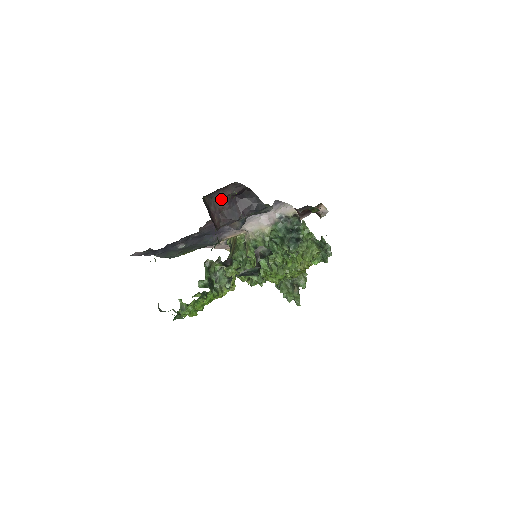
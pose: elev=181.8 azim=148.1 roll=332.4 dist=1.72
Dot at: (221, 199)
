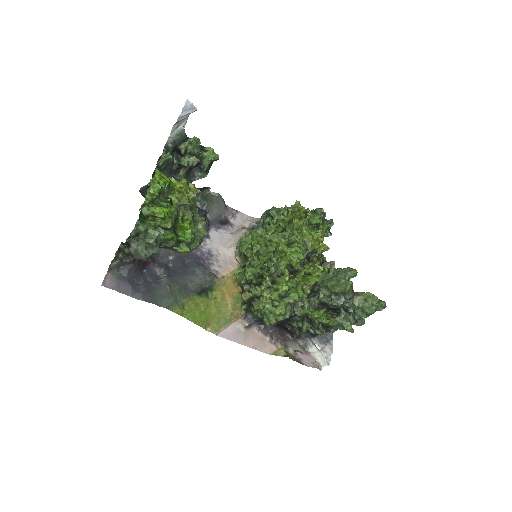
Dot at: occluded
